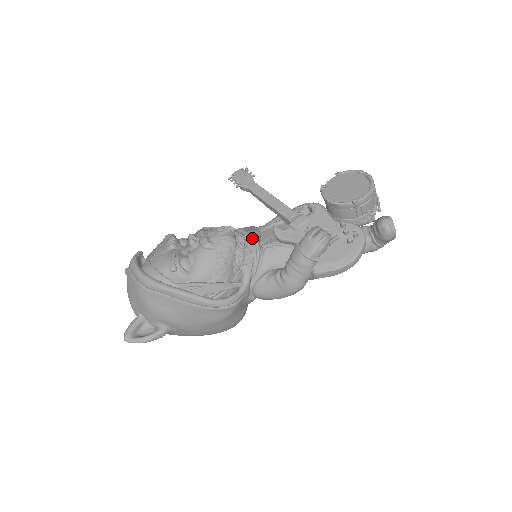
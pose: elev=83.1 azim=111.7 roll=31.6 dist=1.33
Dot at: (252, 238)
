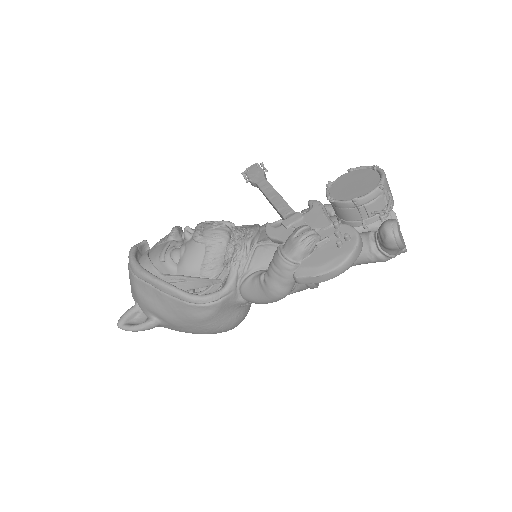
Dot at: (246, 235)
